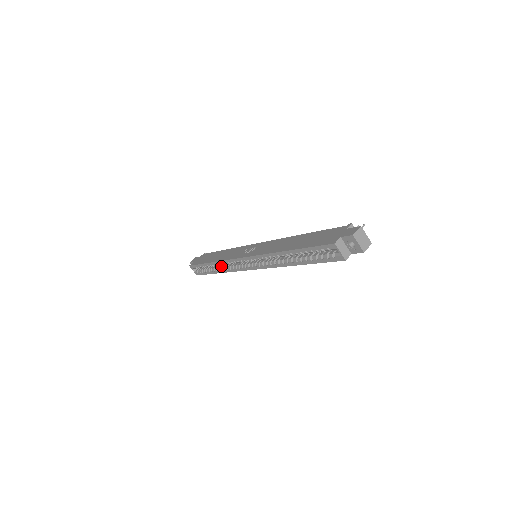
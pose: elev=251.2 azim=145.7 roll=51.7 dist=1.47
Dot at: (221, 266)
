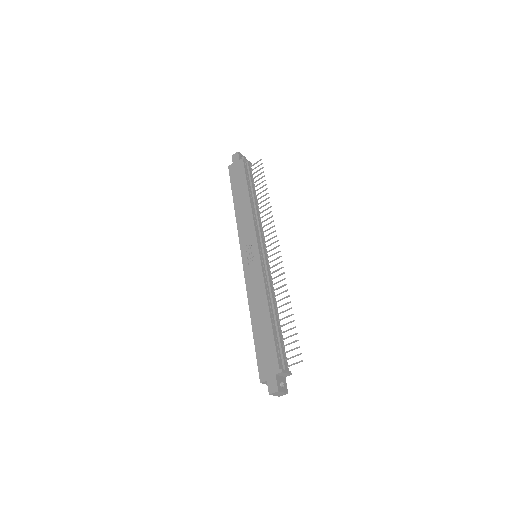
Dot at: occluded
